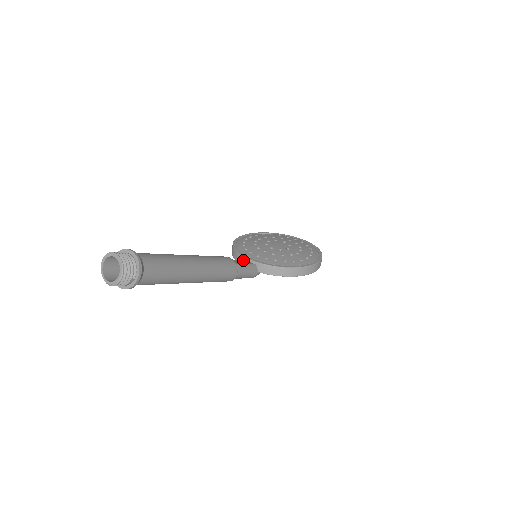
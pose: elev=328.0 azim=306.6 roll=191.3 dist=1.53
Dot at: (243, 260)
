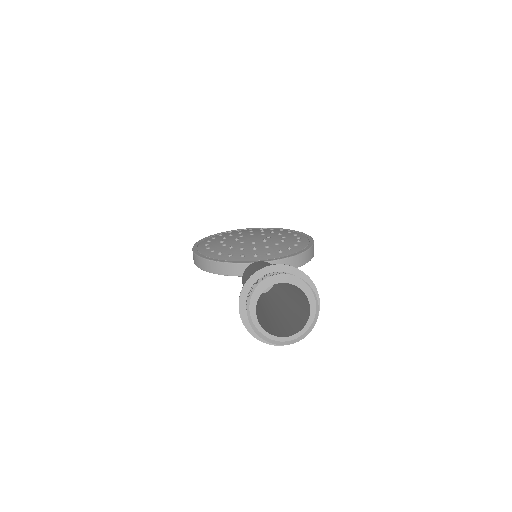
Dot at: occluded
